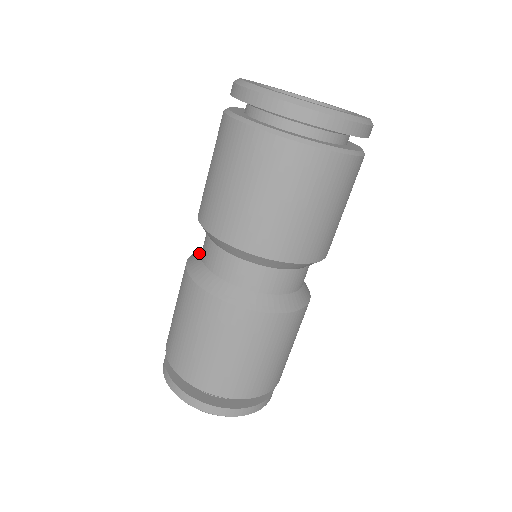
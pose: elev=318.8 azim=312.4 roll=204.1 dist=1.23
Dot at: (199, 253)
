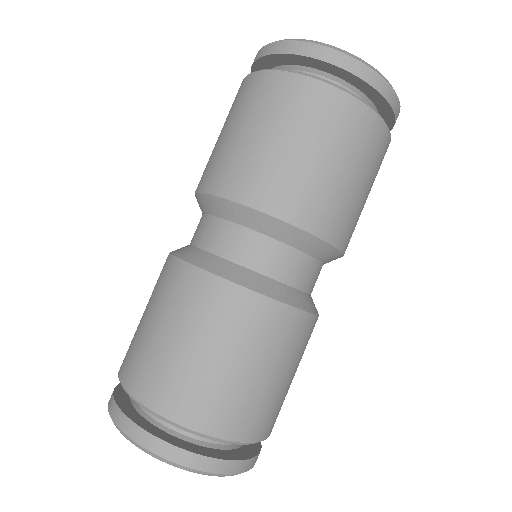
Dot at: occluded
